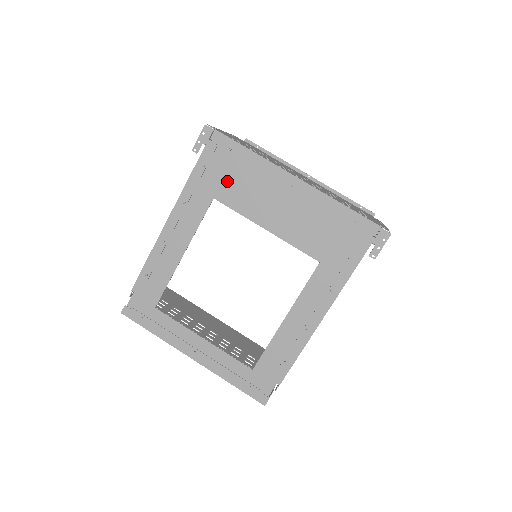
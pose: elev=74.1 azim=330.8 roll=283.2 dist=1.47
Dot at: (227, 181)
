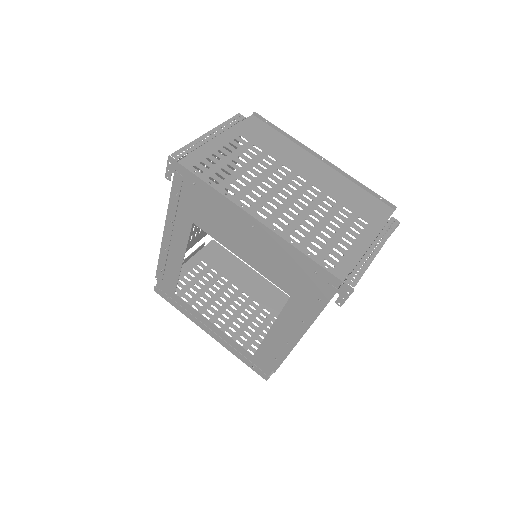
Dot at: (199, 210)
